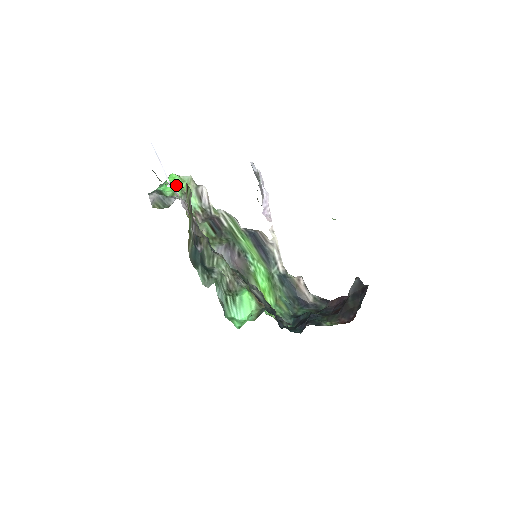
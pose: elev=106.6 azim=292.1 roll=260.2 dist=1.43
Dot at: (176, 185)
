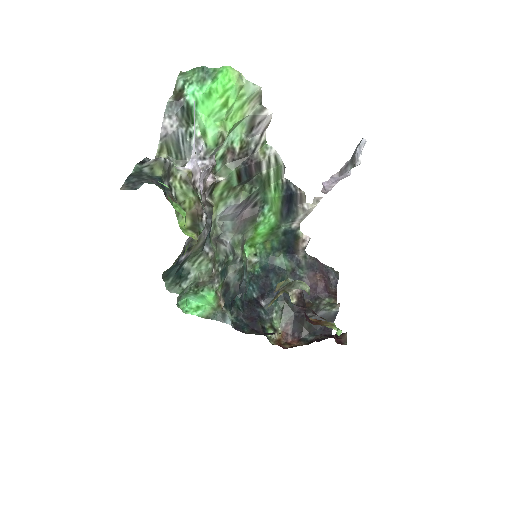
Dot at: (188, 210)
